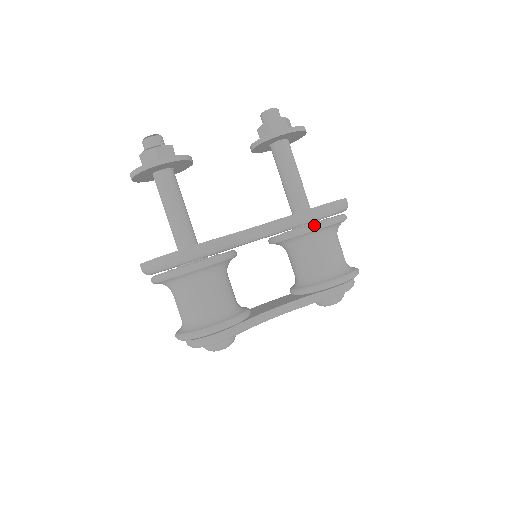
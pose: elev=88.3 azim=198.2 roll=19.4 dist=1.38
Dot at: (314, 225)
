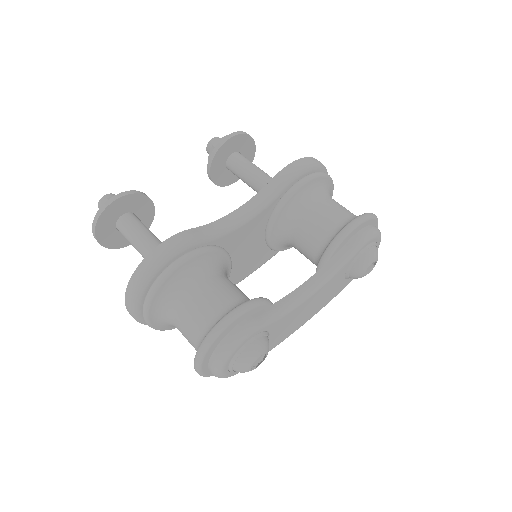
Dot at: (293, 185)
